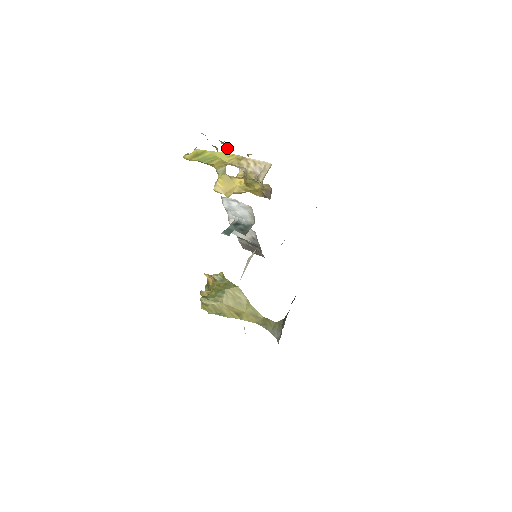
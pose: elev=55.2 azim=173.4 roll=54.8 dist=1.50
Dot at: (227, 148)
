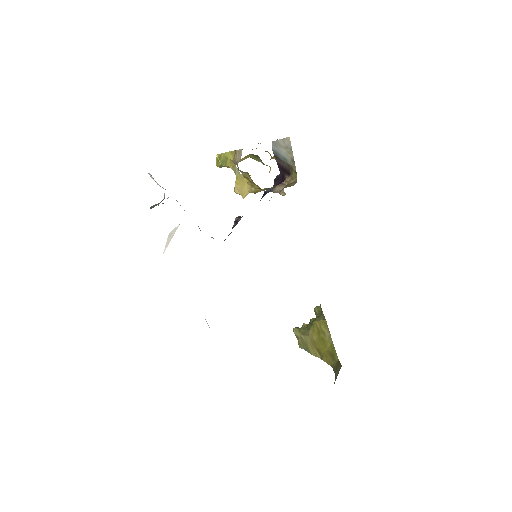
Dot at: occluded
